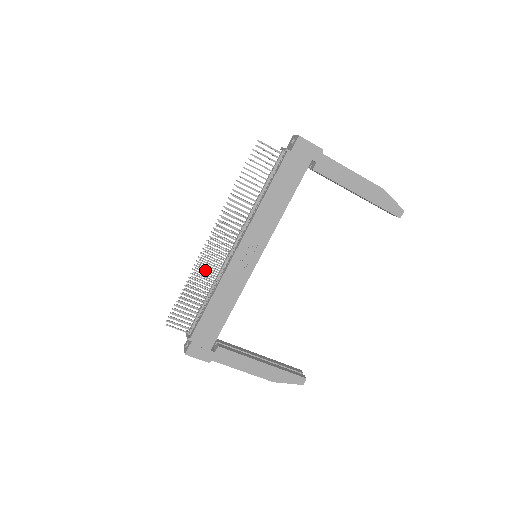
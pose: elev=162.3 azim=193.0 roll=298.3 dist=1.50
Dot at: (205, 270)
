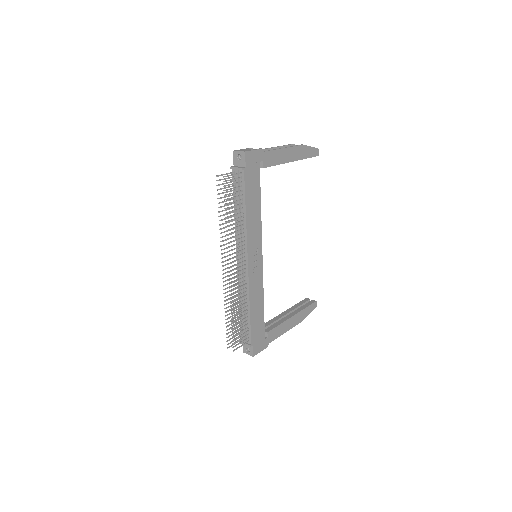
Dot at: occluded
